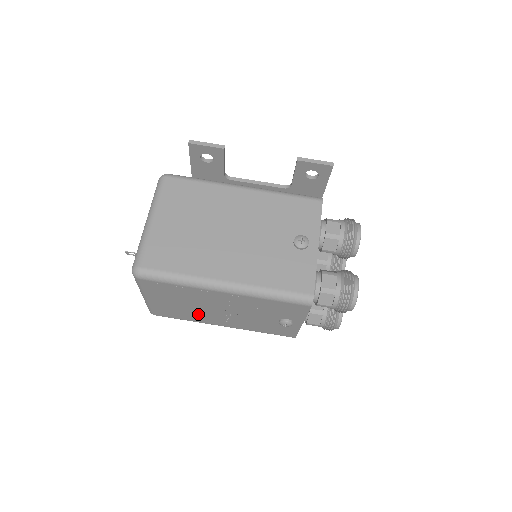
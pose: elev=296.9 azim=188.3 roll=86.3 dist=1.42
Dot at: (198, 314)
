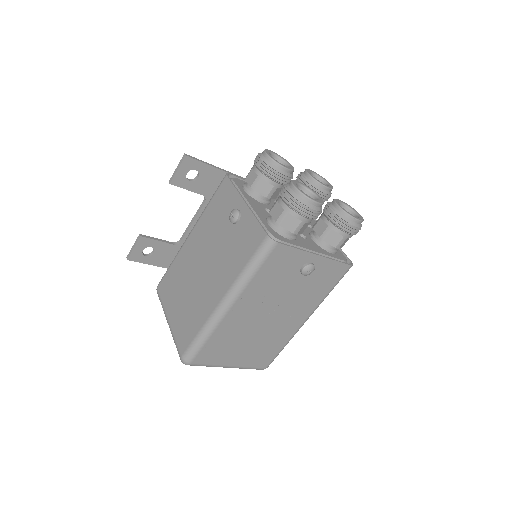
Dot at: (272, 336)
